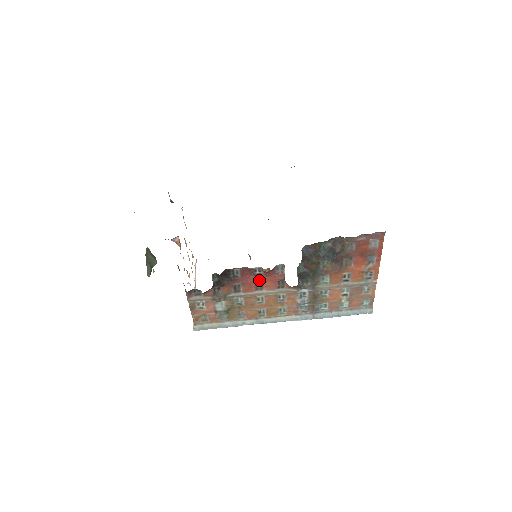
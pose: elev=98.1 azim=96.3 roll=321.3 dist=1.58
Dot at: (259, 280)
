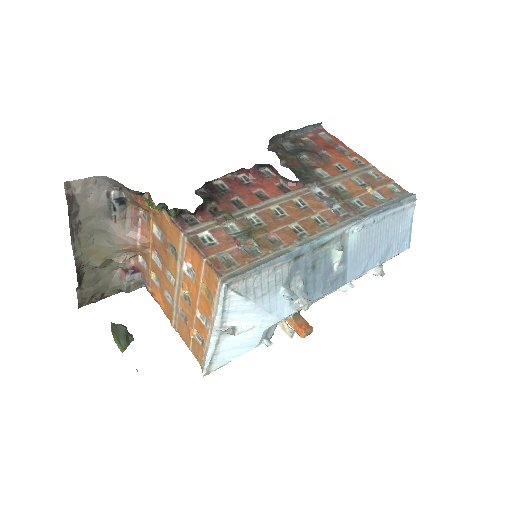
Dot at: (255, 188)
